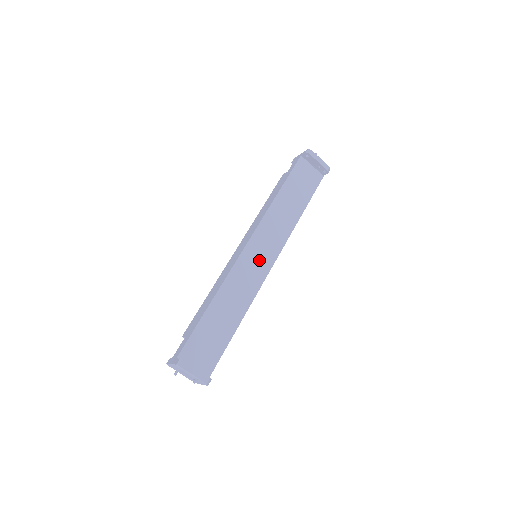
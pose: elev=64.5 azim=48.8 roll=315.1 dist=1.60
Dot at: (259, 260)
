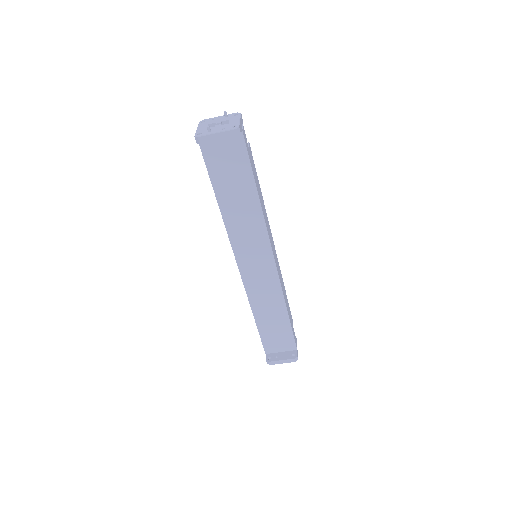
Dot at: (259, 266)
